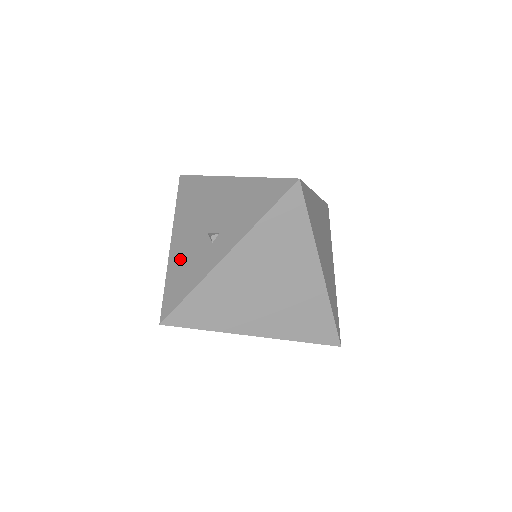
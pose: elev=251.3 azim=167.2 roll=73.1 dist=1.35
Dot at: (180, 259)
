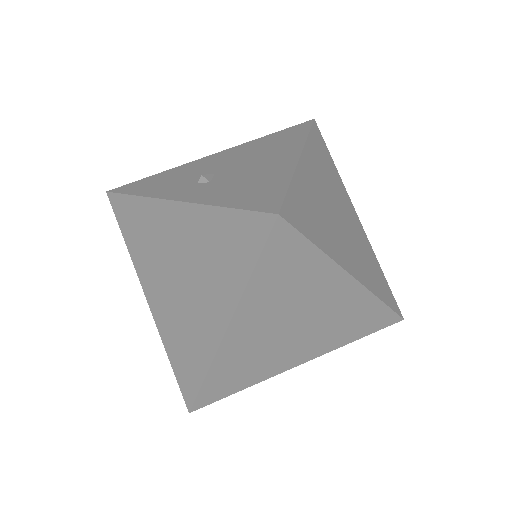
Dot at: (185, 170)
